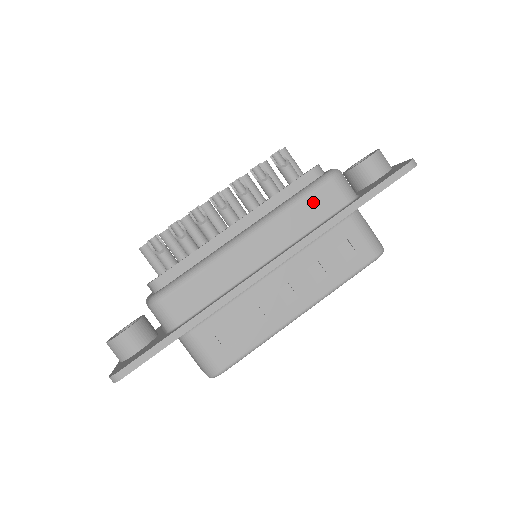
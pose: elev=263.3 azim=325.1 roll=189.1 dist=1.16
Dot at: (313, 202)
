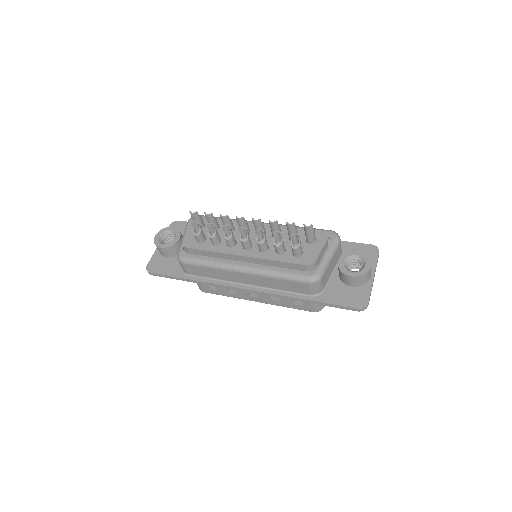
Dot at: (289, 284)
